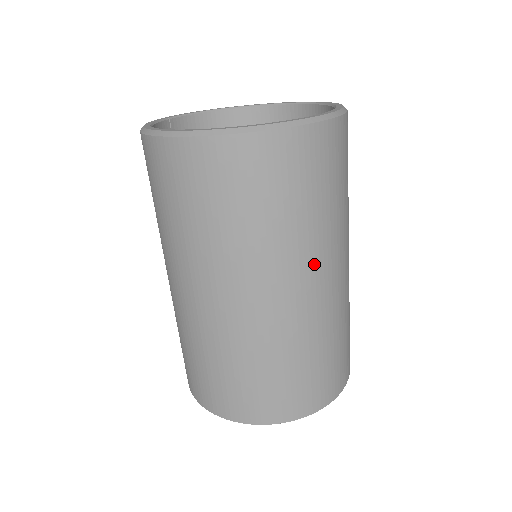
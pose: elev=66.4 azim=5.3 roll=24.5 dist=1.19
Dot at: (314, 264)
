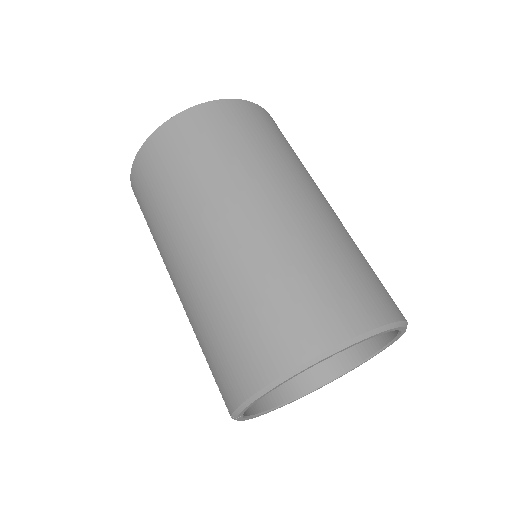
Dot at: (319, 189)
